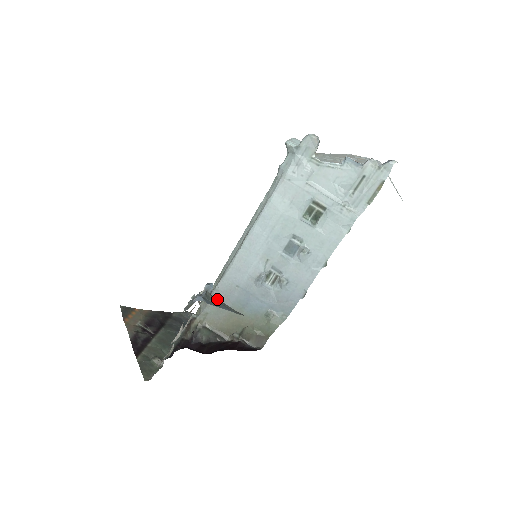
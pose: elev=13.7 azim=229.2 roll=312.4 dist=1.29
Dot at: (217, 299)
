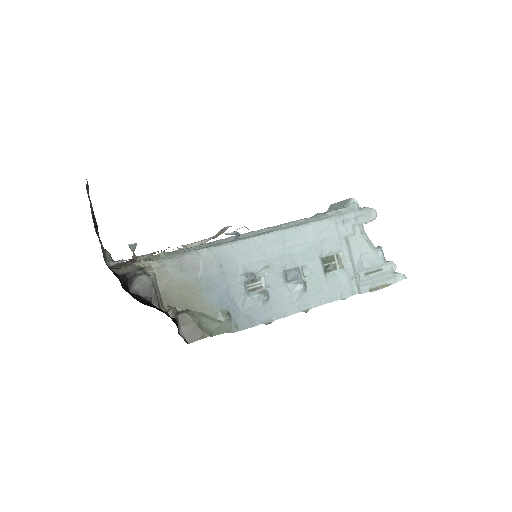
Dot at: occluded
